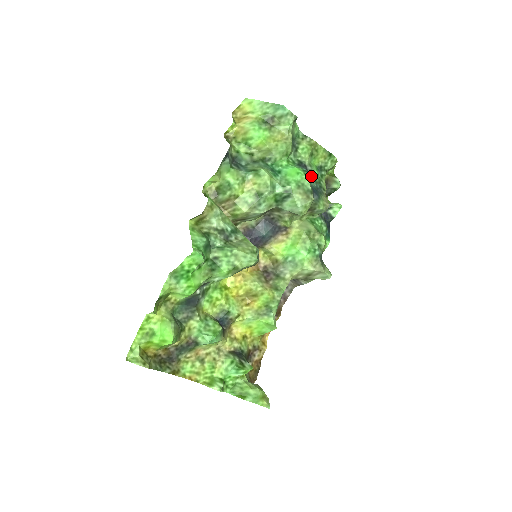
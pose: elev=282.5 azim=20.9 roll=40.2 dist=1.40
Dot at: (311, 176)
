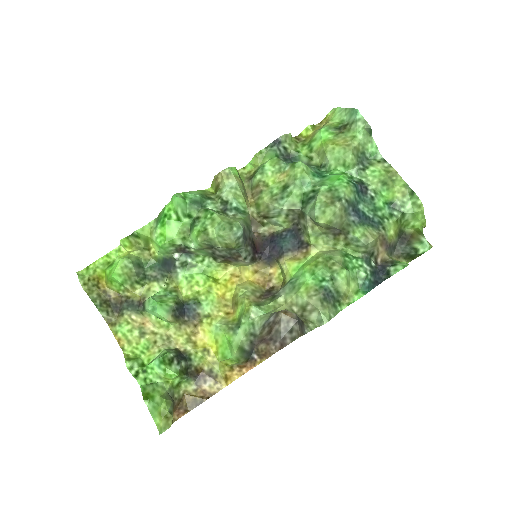
Dot at: (369, 203)
